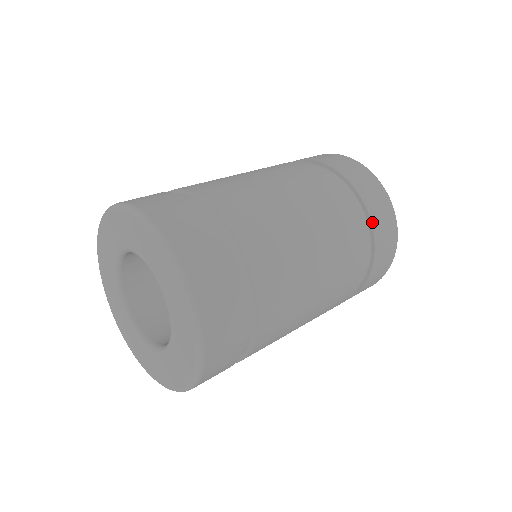
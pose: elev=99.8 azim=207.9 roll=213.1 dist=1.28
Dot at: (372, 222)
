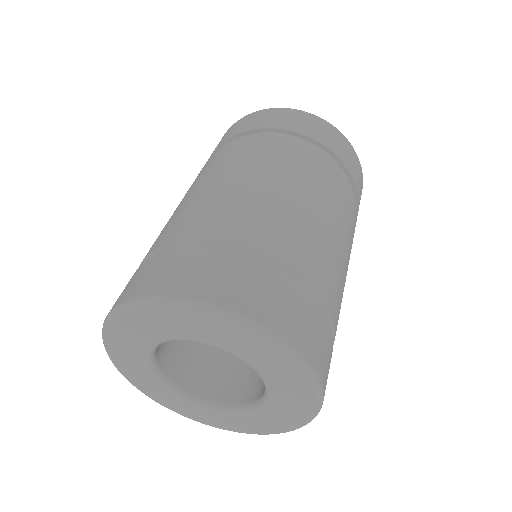
Dot at: (300, 133)
